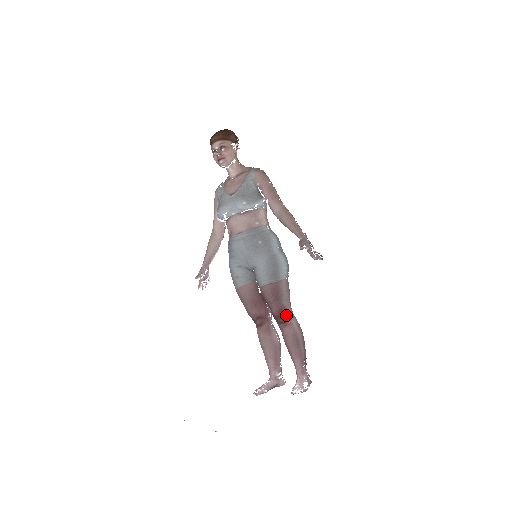
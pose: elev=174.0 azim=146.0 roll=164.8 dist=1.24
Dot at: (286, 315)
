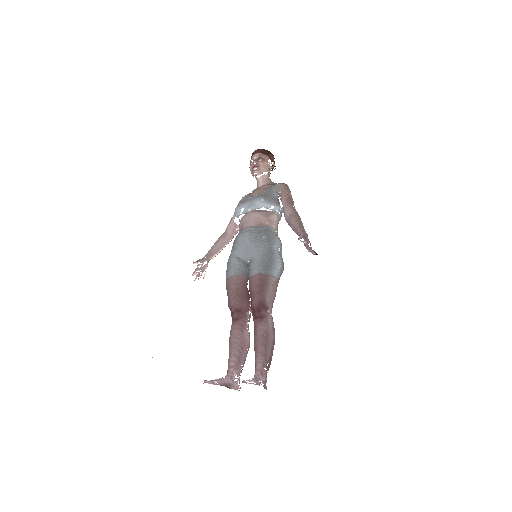
Dot at: (265, 311)
